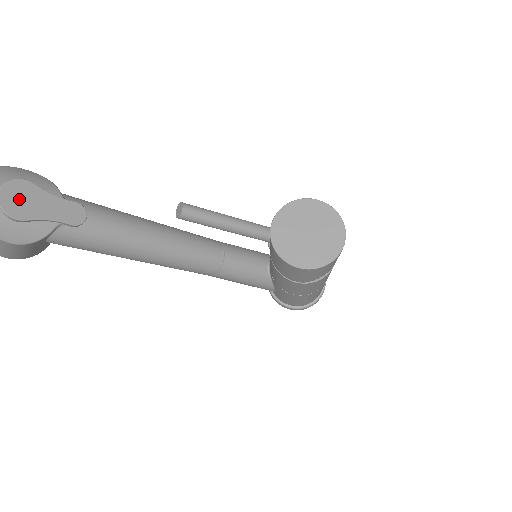
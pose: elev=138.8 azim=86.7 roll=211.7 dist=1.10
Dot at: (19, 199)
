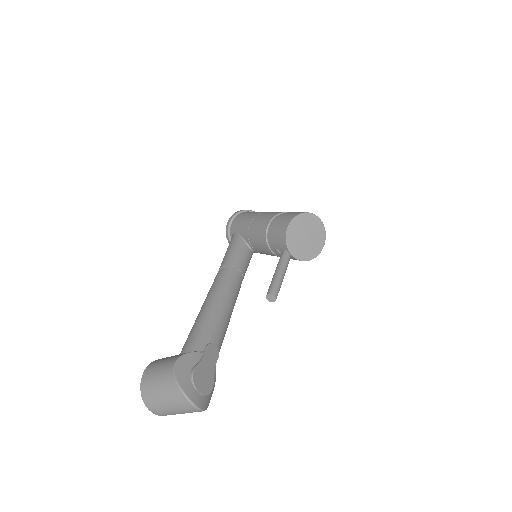
Dot at: (203, 381)
